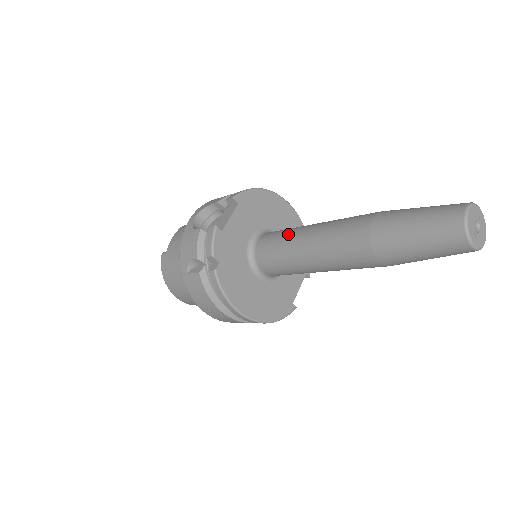
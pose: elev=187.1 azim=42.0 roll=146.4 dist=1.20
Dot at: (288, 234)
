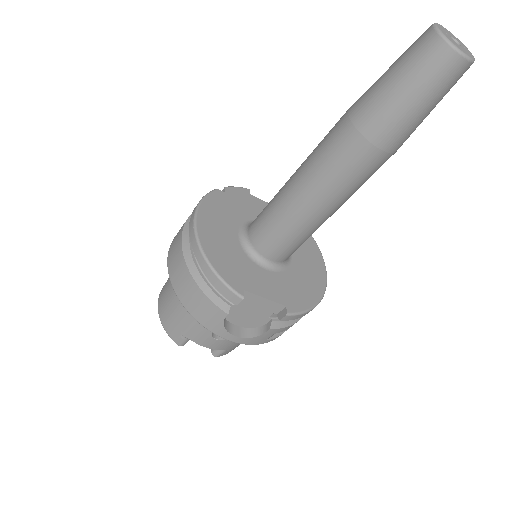
Dot at: occluded
